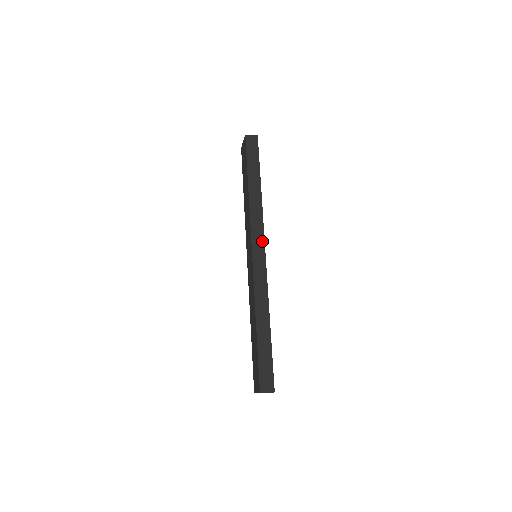
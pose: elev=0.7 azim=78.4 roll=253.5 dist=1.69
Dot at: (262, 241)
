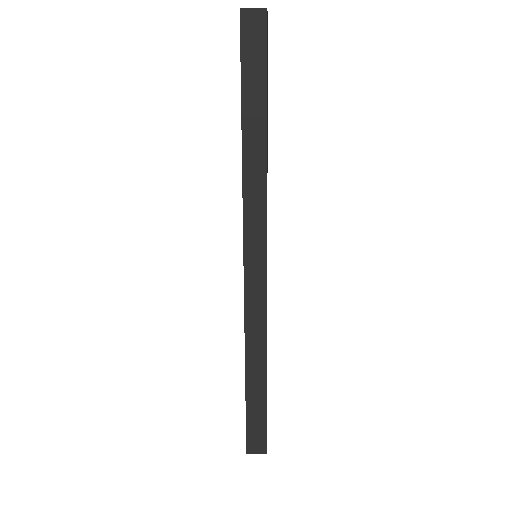
Dot at: (262, 244)
